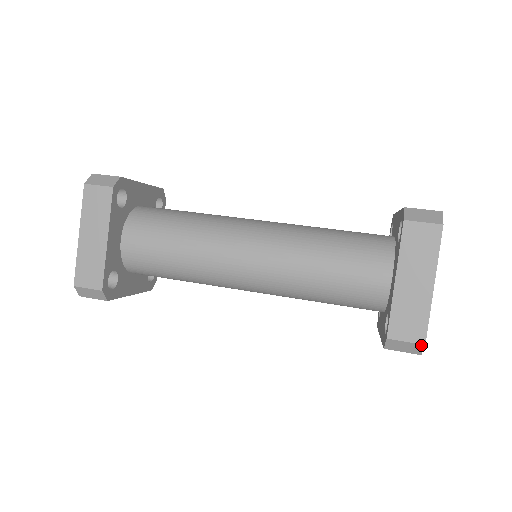
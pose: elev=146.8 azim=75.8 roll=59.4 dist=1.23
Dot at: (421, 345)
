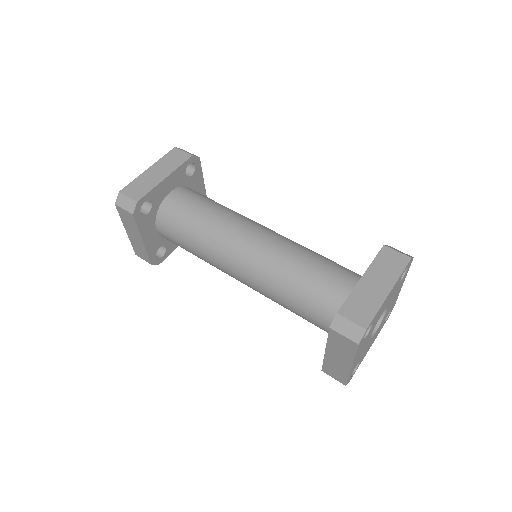
Dot at: (363, 329)
